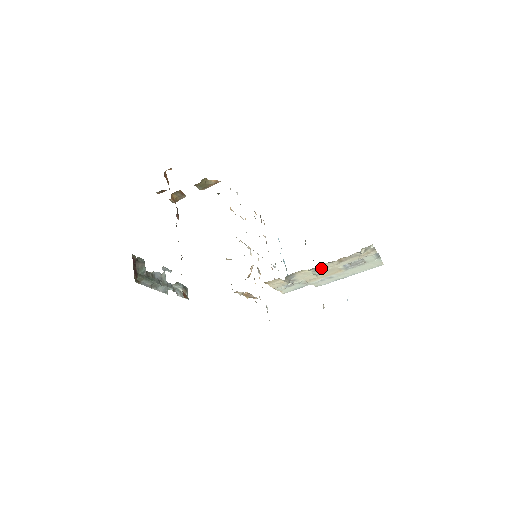
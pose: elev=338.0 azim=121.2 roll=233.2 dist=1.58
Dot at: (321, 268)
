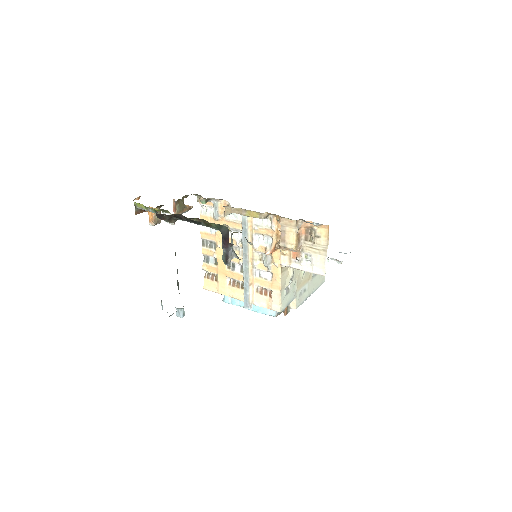
Dot at: occluded
